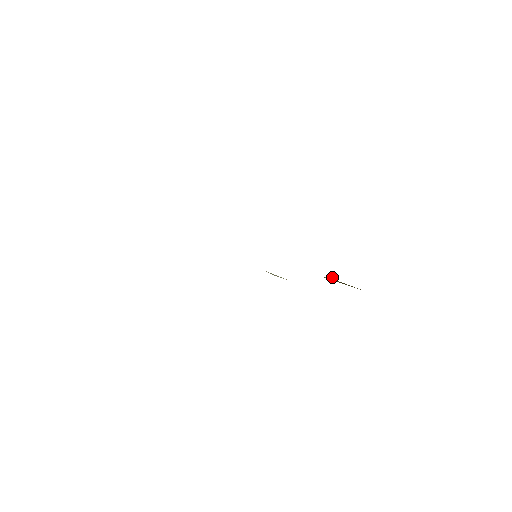
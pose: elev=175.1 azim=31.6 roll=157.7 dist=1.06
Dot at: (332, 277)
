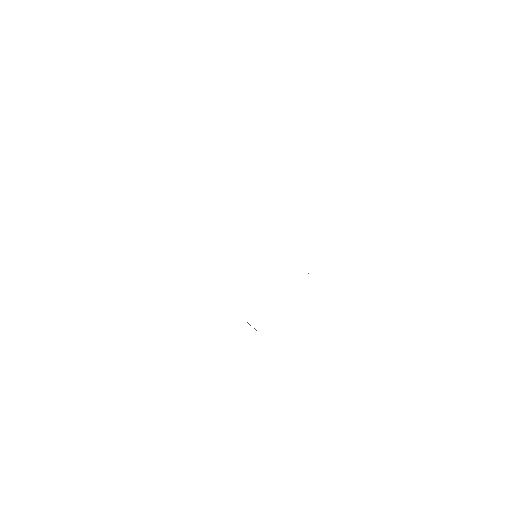
Dot at: (308, 273)
